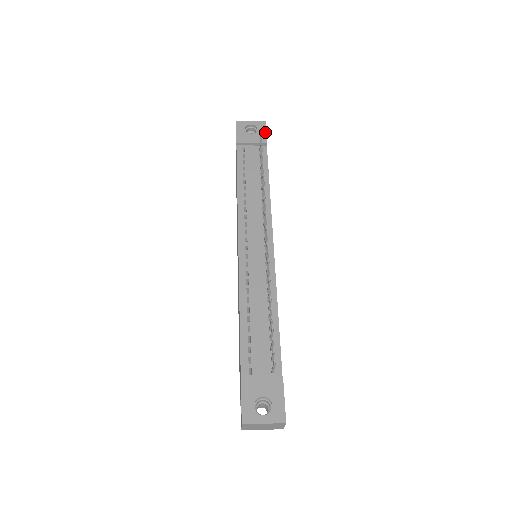
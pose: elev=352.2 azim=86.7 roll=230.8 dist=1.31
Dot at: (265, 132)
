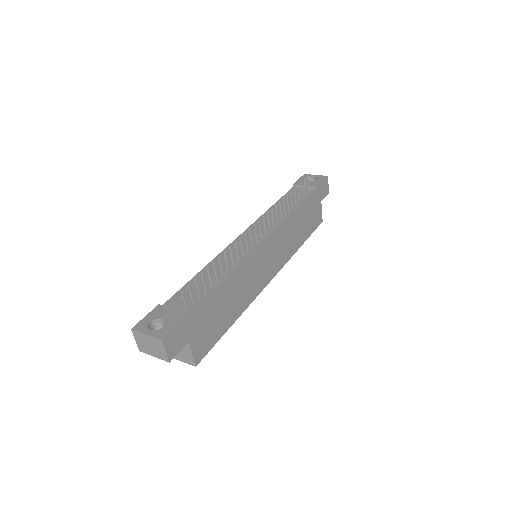
Dot at: (322, 181)
